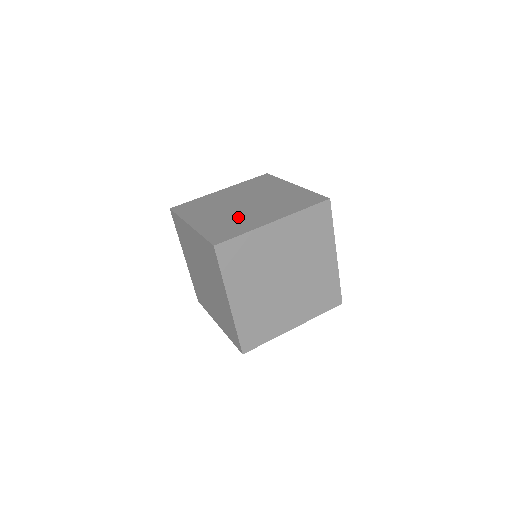
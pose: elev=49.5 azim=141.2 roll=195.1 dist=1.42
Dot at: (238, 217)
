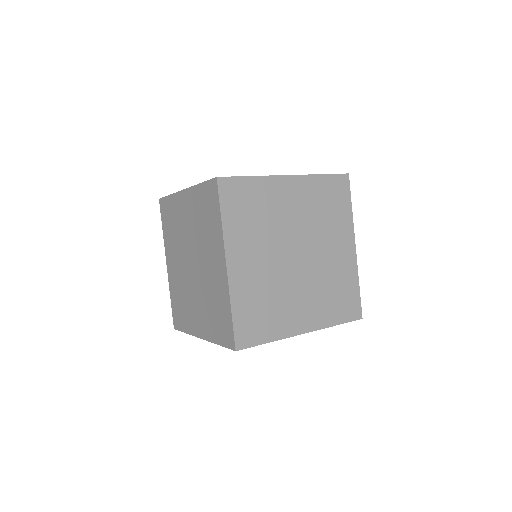
Dot at: (207, 291)
